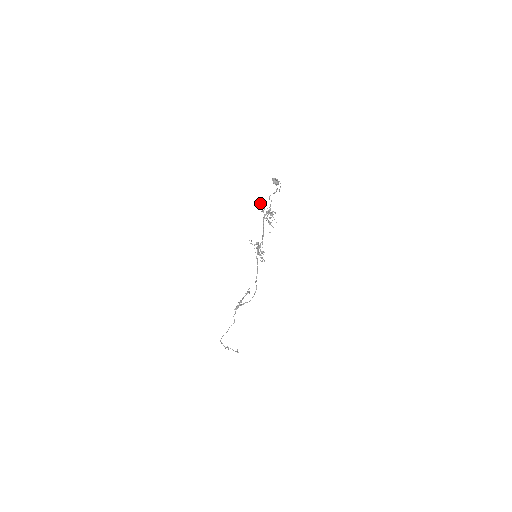
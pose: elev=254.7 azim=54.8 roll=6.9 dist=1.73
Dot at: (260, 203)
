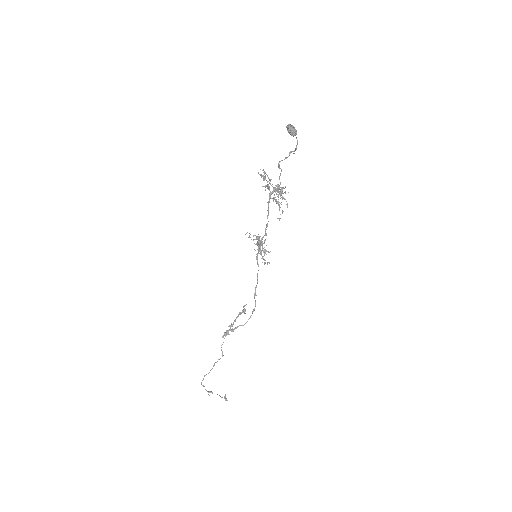
Dot at: occluded
